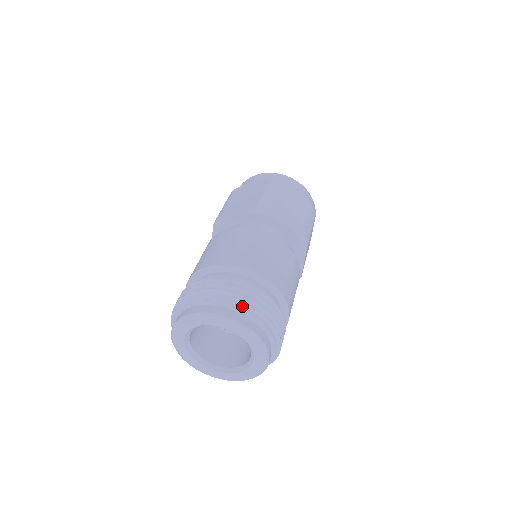
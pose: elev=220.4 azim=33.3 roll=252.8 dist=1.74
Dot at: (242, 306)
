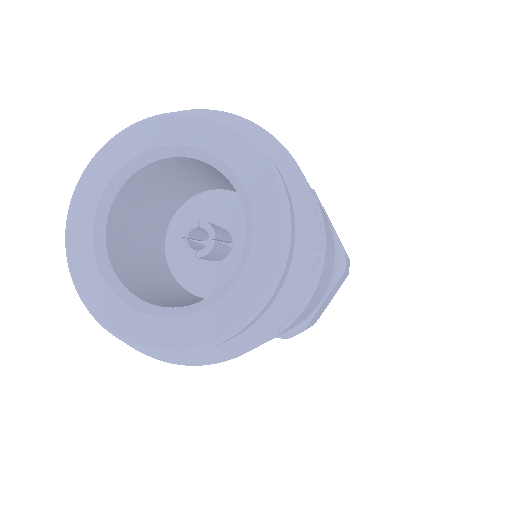
Dot at: occluded
